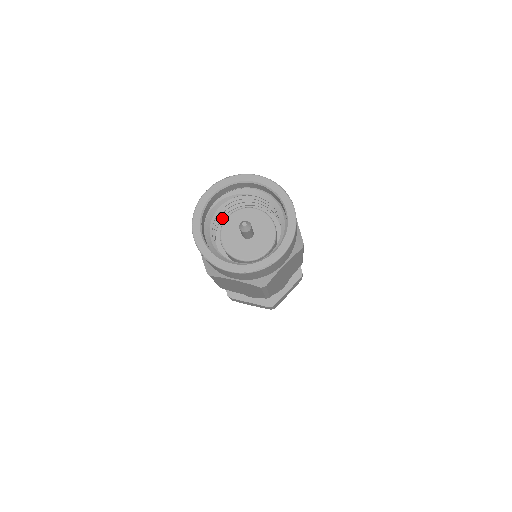
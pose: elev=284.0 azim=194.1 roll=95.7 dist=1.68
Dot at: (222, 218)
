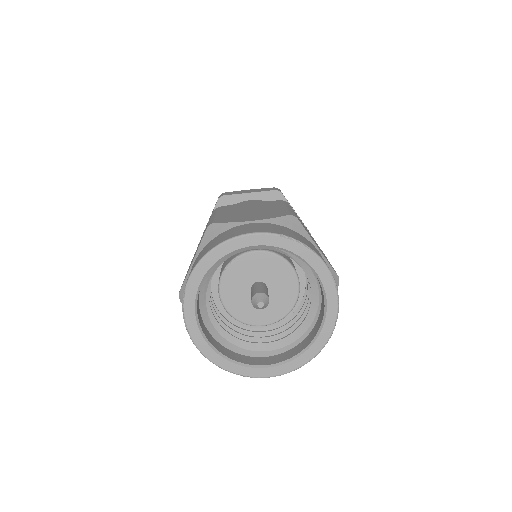
Dot at: occluded
